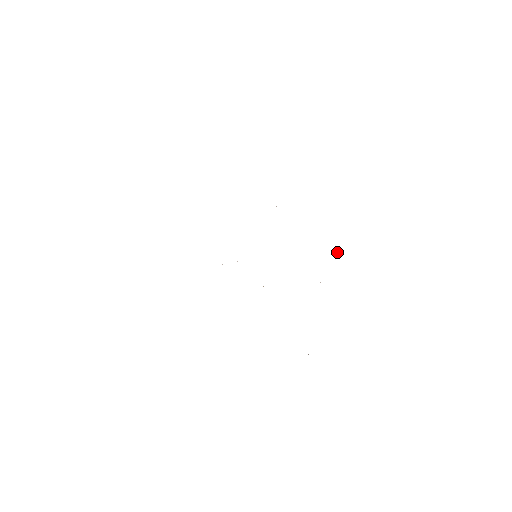
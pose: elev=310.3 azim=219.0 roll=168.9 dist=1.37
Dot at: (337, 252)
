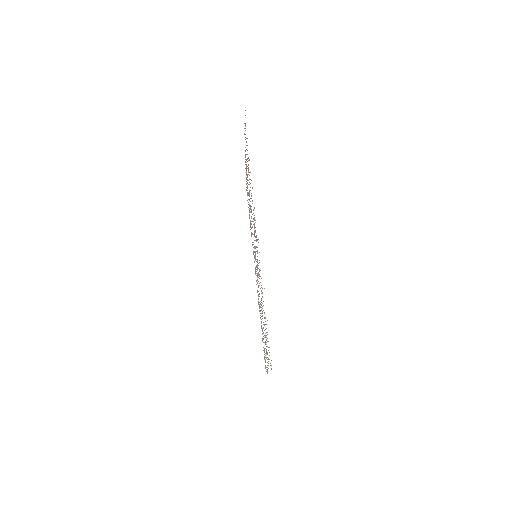
Dot at: occluded
